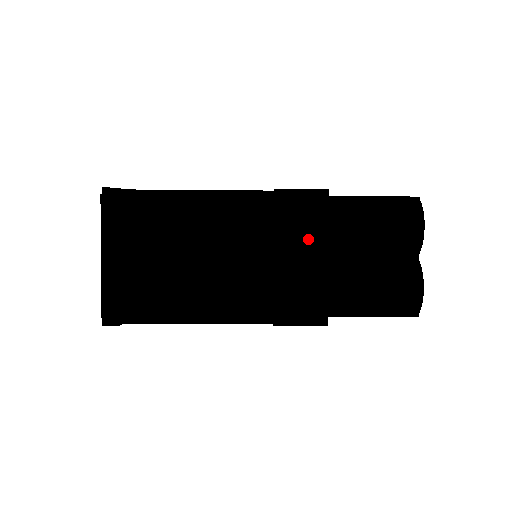
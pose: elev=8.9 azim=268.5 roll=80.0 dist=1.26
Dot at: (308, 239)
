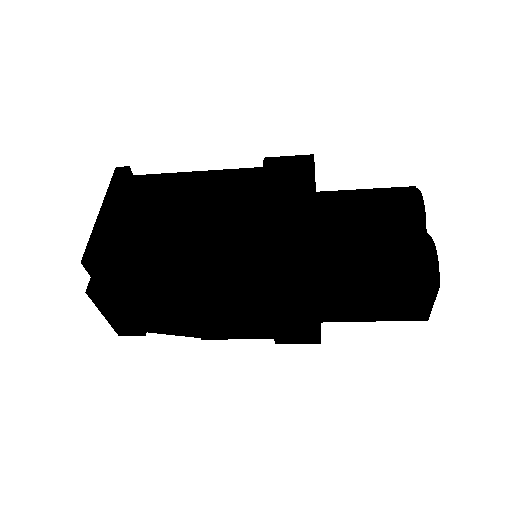
Dot at: (295, 187)
